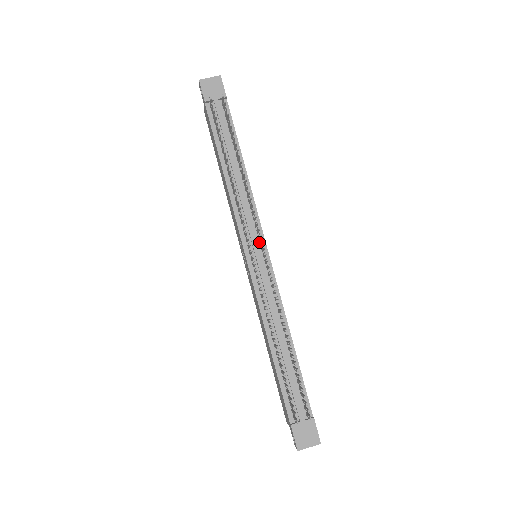
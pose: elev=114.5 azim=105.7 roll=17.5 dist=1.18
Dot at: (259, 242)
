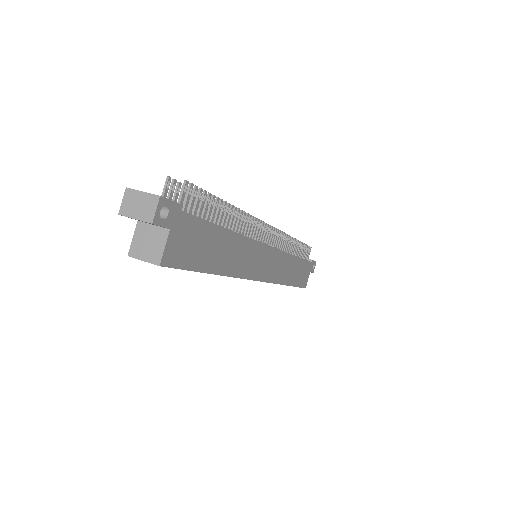
Dot at: occluded
